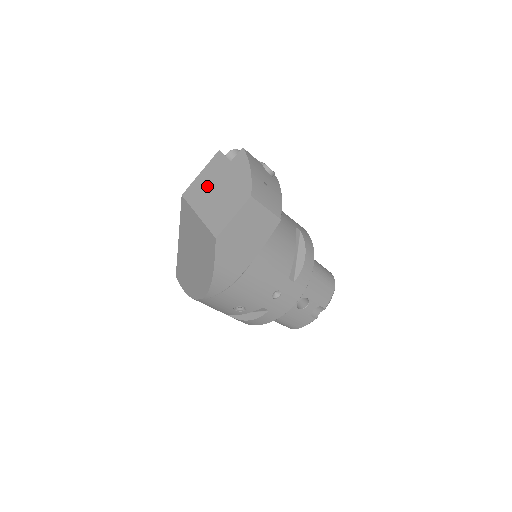
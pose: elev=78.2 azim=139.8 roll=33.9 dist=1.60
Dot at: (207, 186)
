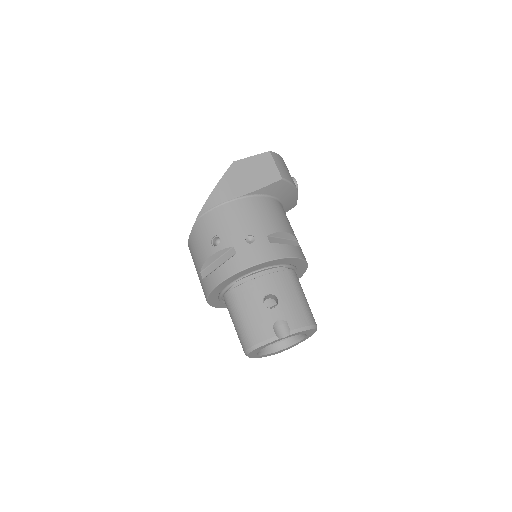
Dot at: occluded
